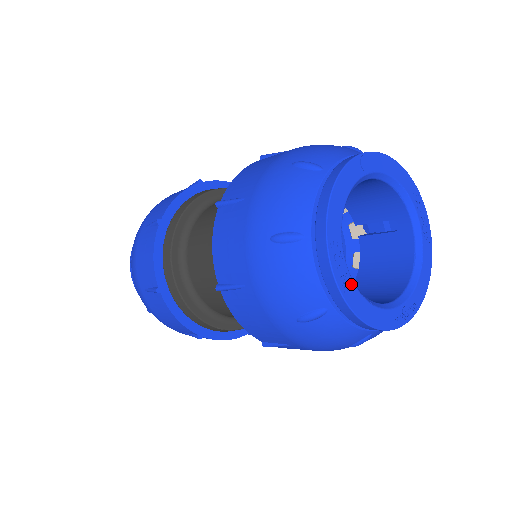
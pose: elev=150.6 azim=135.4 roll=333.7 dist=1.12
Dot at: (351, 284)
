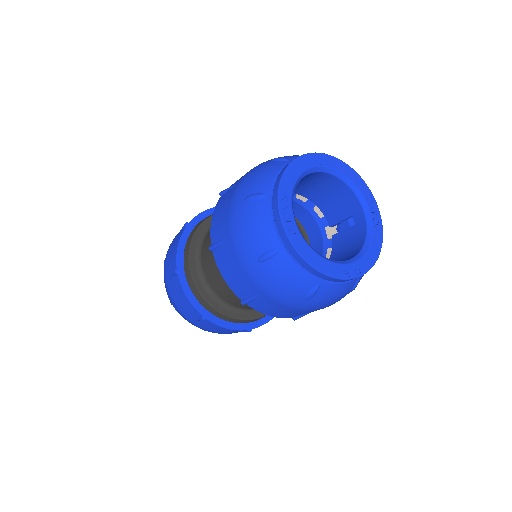
Dot at: (296, 229)
